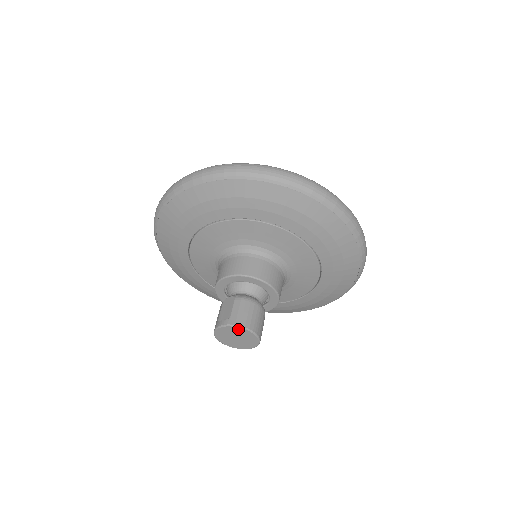
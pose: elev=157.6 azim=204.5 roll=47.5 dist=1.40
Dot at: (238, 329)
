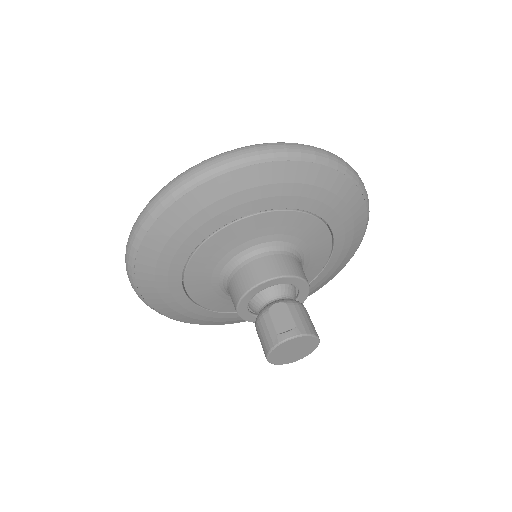
Dot at: (307, 338)
